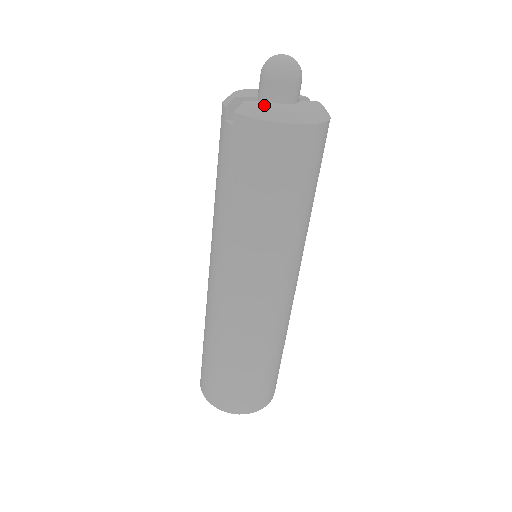
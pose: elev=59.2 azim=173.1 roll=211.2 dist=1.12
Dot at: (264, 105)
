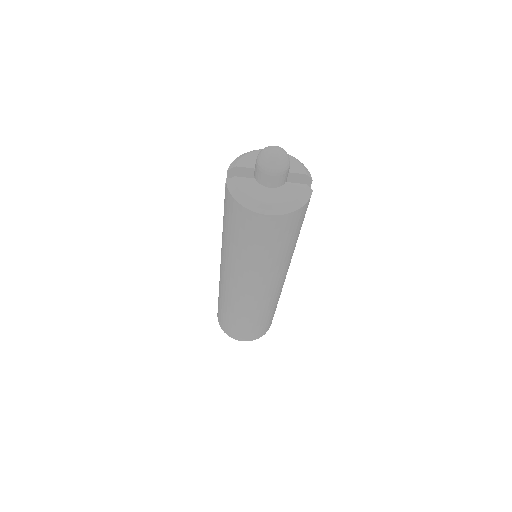
Dot at: (244, 187)
